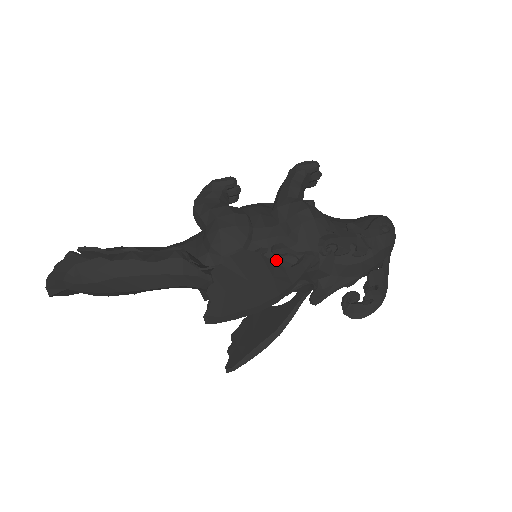
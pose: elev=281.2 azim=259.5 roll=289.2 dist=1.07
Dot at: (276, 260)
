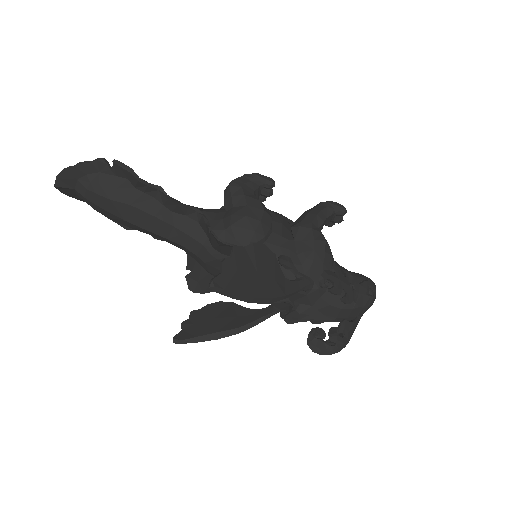
Dot at: occluded
